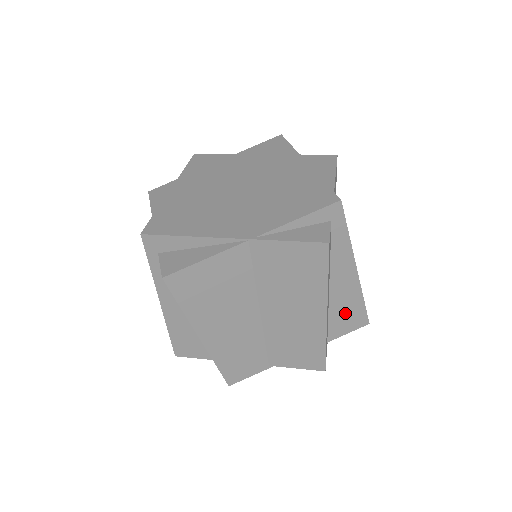
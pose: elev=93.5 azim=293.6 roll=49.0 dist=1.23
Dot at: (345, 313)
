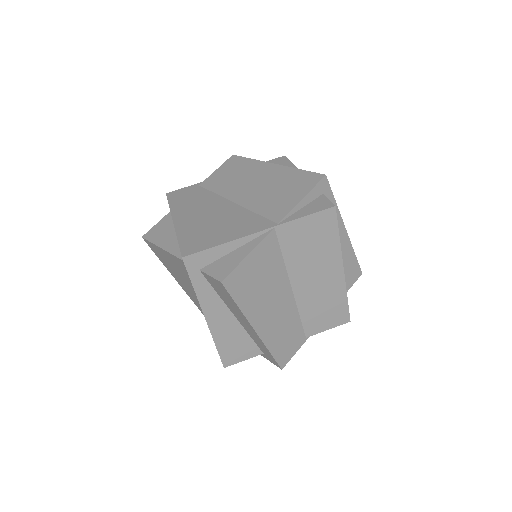
Dot at: (346, 270)
